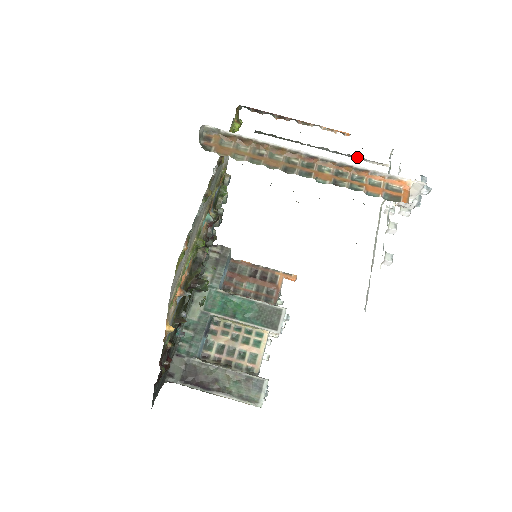
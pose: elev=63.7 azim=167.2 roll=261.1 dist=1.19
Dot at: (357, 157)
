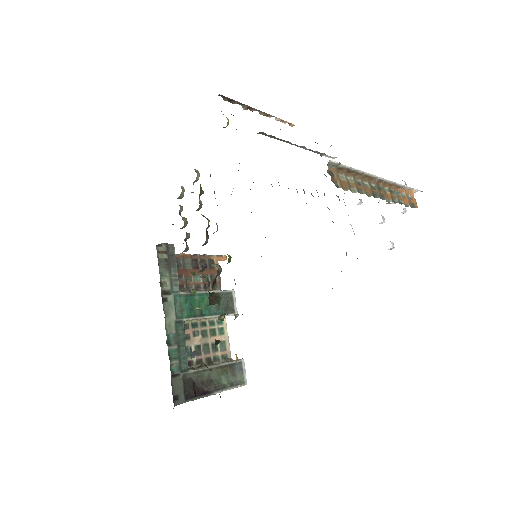
Dot at: (320, 153)
